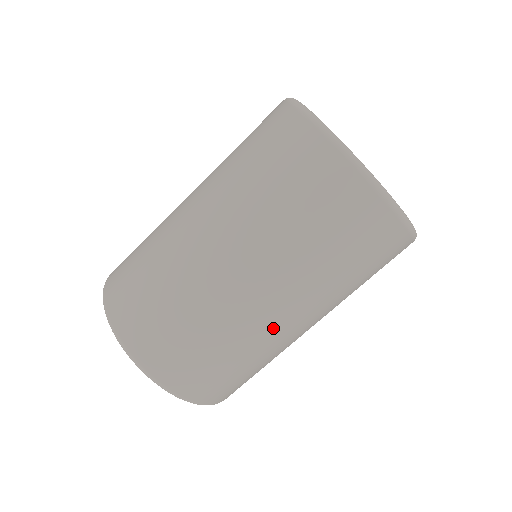
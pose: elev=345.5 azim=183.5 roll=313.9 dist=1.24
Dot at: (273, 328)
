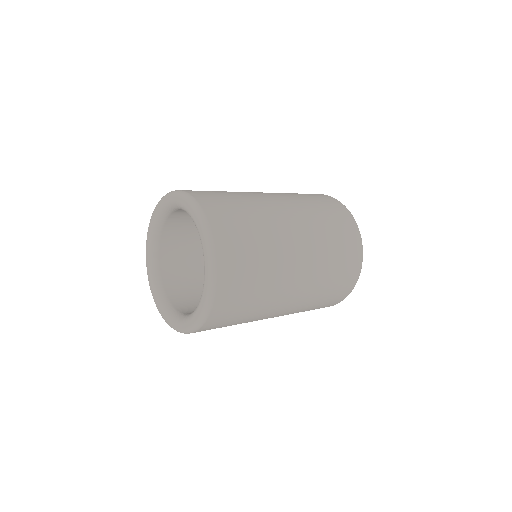
Dot at: (275, 310)
